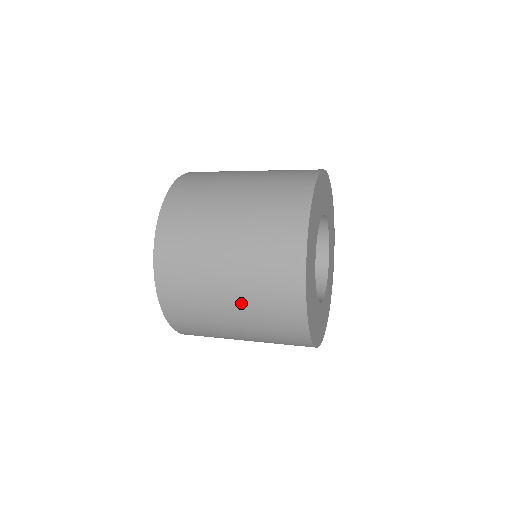
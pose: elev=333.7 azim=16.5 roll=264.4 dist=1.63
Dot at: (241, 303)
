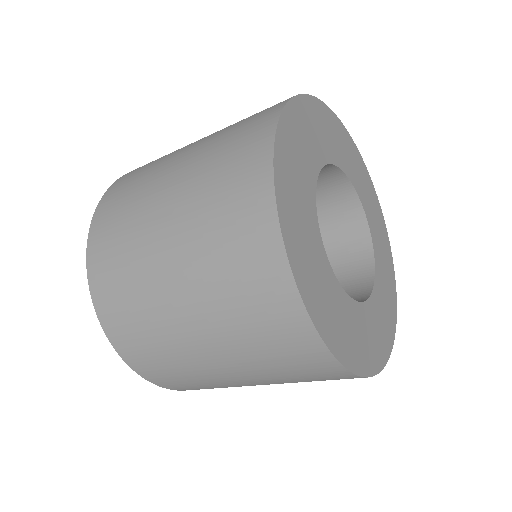
Dot at: (283, 383)
